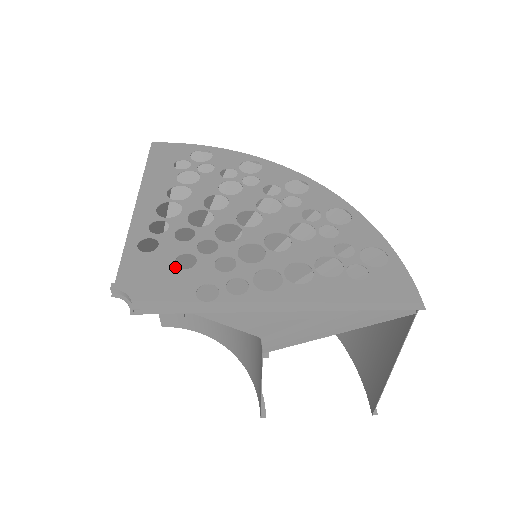
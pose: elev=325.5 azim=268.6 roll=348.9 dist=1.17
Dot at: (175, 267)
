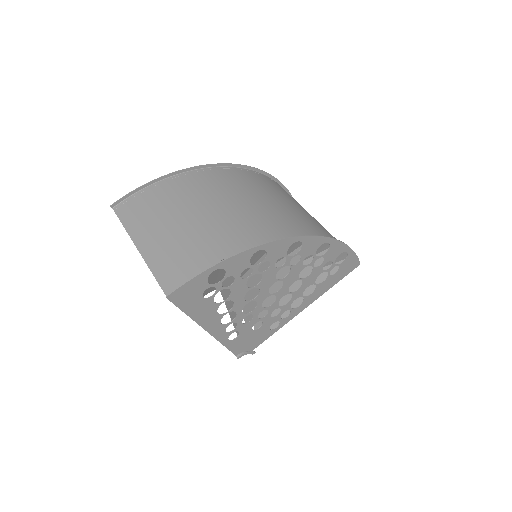
Dot at: (255, 331)
